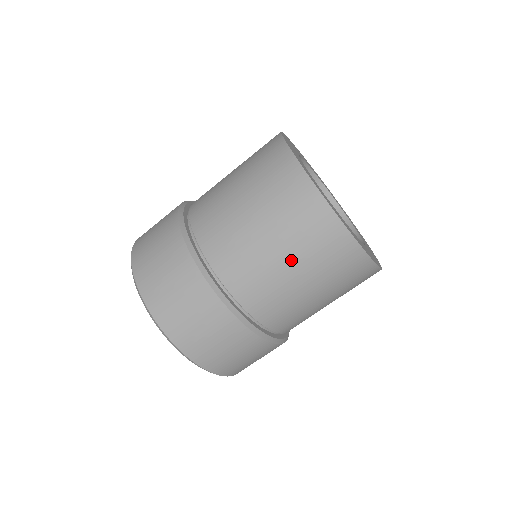
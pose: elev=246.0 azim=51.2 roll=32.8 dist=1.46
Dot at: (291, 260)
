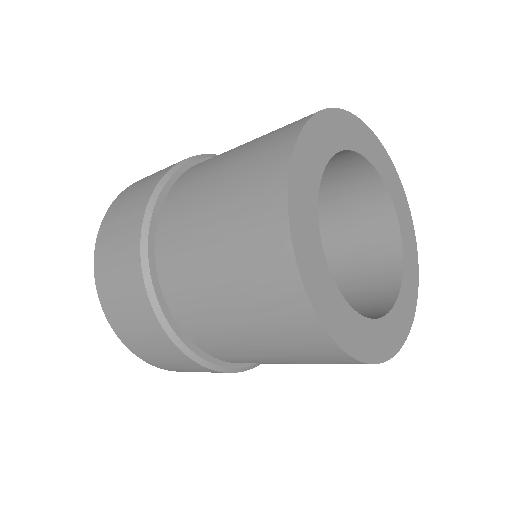
Dot at: occluded
